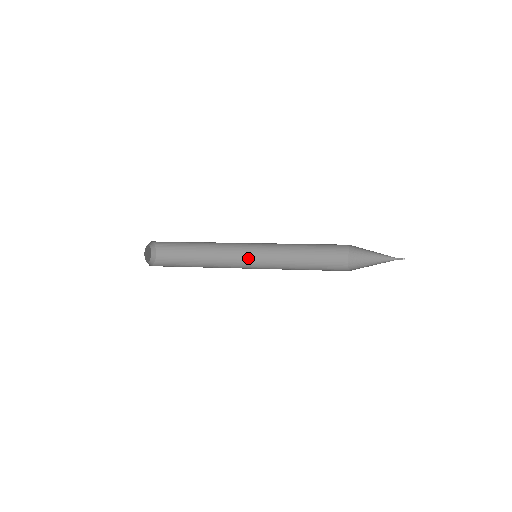
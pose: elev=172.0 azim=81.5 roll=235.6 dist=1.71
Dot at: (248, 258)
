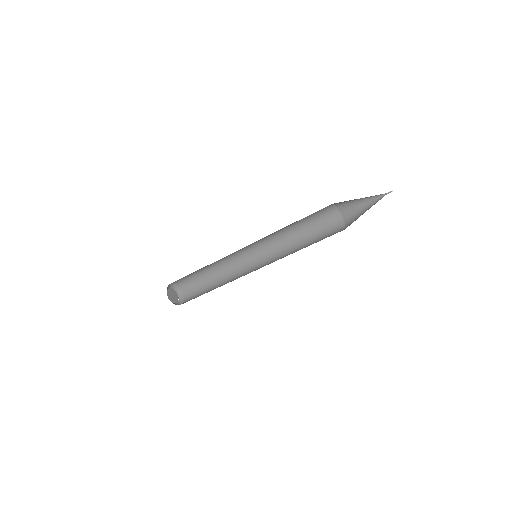
Dot at: occluded
